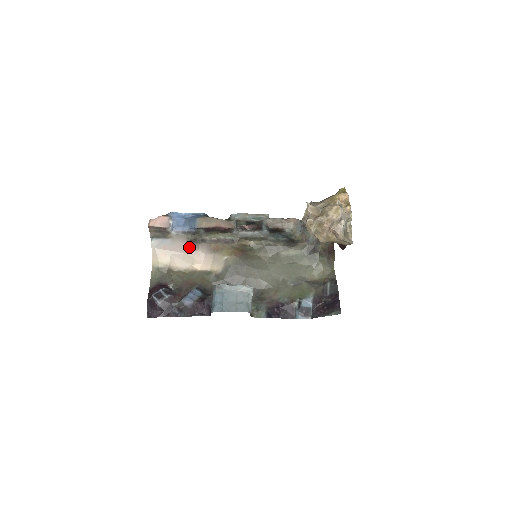
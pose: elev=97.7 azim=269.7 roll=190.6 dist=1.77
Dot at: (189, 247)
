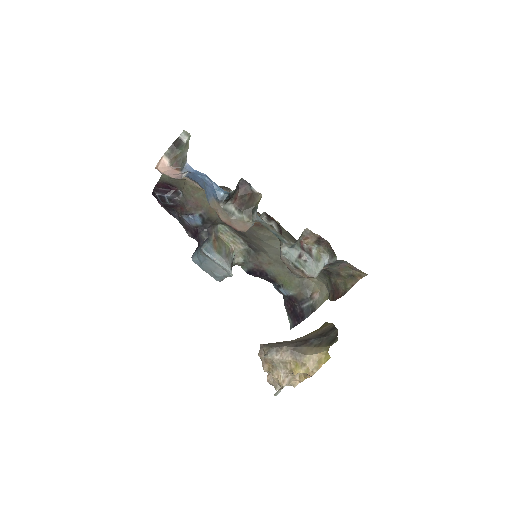
Dot at: occluded
